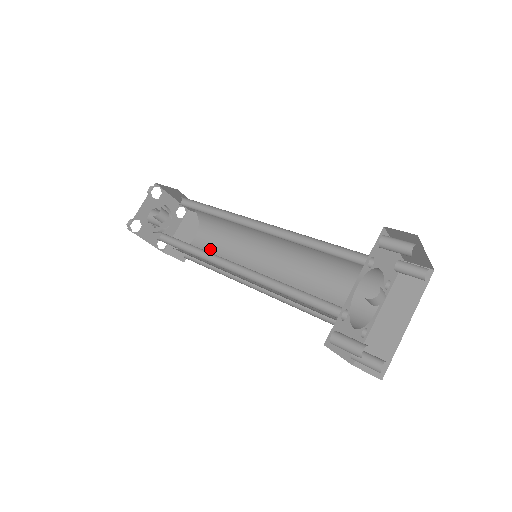
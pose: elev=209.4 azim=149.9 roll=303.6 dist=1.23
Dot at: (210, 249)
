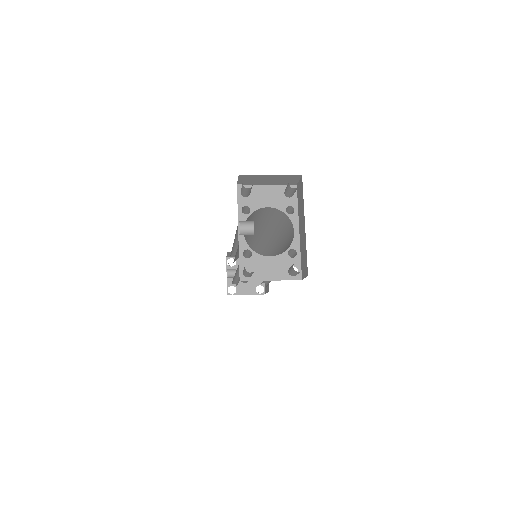
Dot at: occluded
